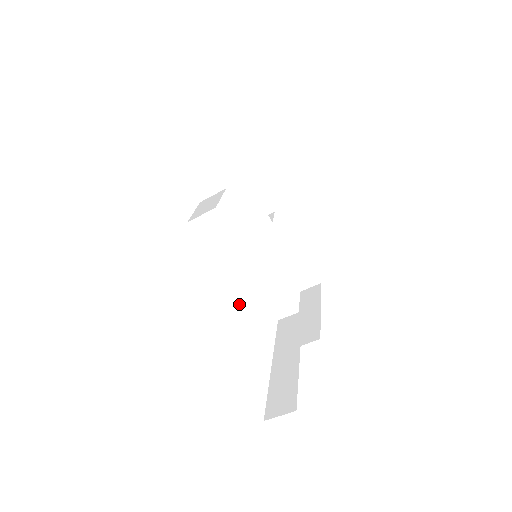
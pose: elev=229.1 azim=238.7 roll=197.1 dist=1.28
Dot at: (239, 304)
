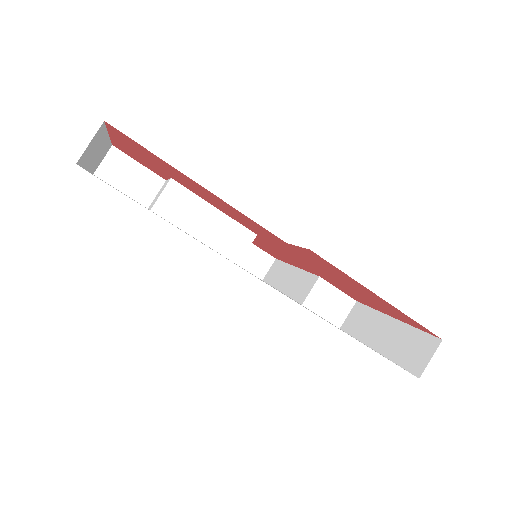
Dot at: (160, 195)
